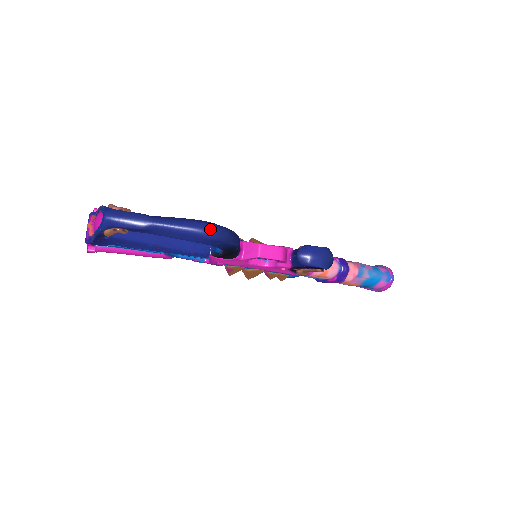
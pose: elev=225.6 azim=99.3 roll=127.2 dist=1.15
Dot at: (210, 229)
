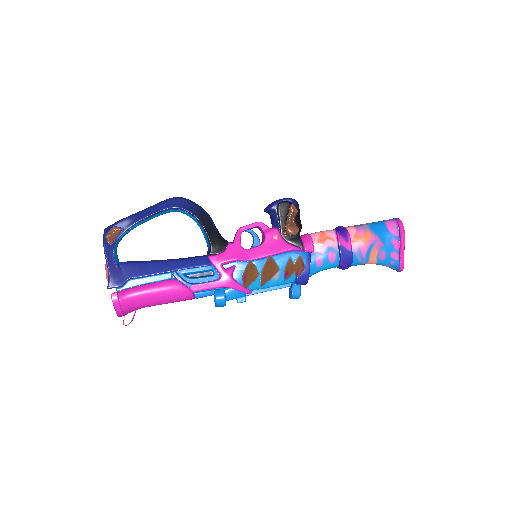
Dot at: (171, 198)
